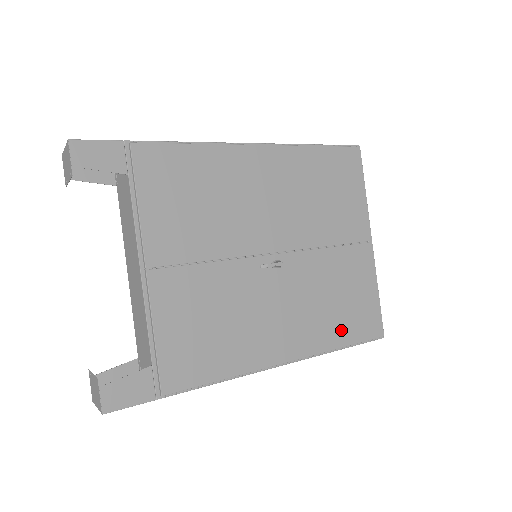
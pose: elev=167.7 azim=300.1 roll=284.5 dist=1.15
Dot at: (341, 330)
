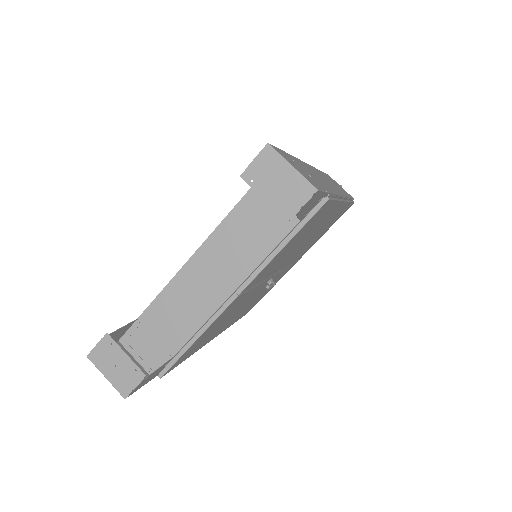
Dot at: occluded
